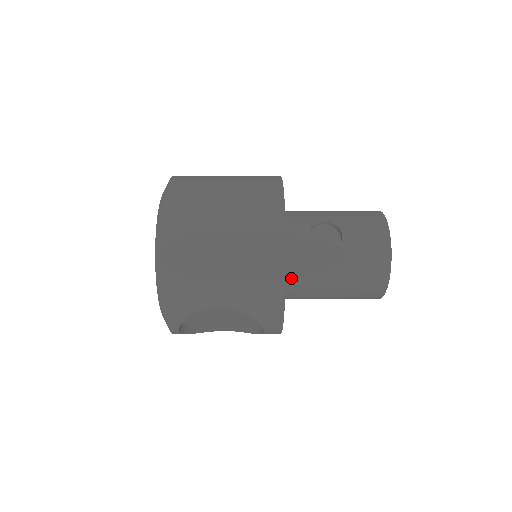
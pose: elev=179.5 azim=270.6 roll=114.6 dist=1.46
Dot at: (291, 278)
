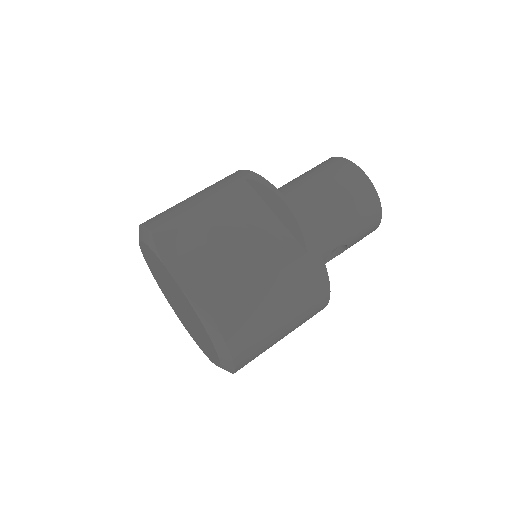
Dot at: occluded
